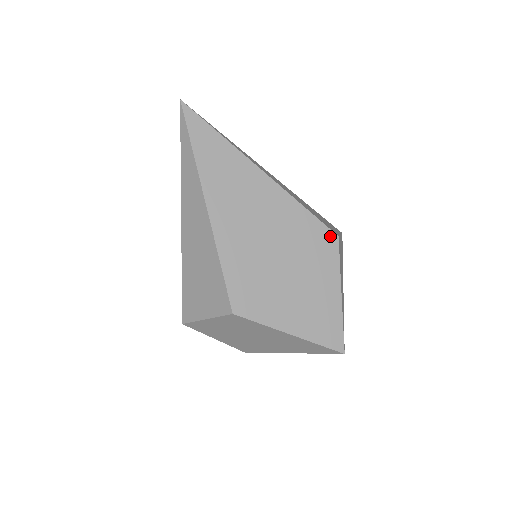
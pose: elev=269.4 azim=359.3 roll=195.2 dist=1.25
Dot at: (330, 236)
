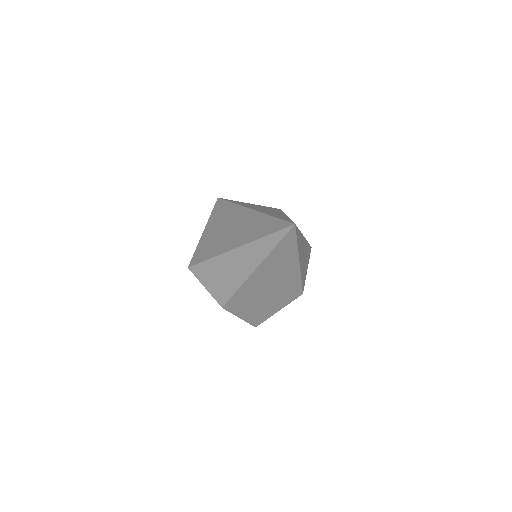
Dot at: (299, 293)
